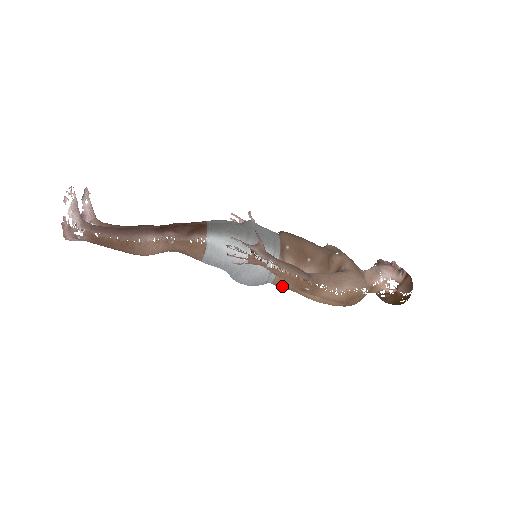
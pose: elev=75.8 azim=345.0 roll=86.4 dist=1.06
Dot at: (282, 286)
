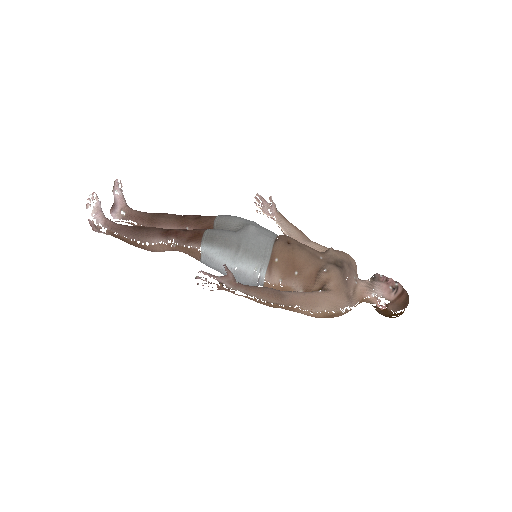
Dot at: occluded
